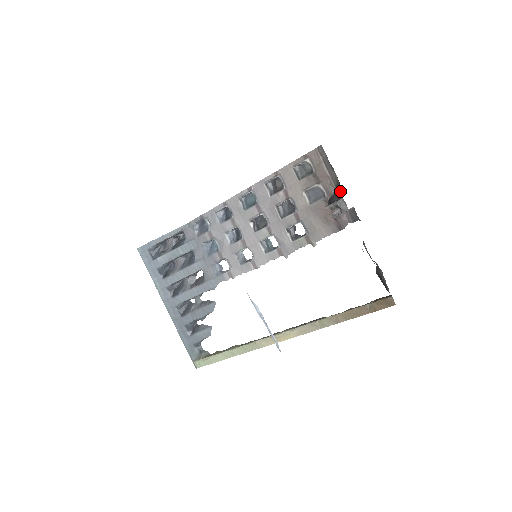
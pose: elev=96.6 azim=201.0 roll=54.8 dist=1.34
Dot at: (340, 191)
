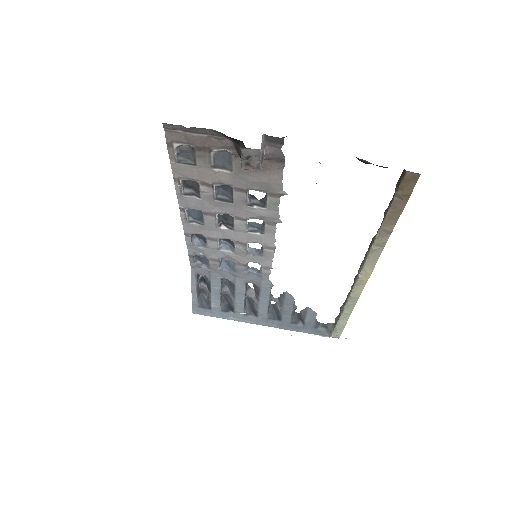
Dot at: (232, 139)
